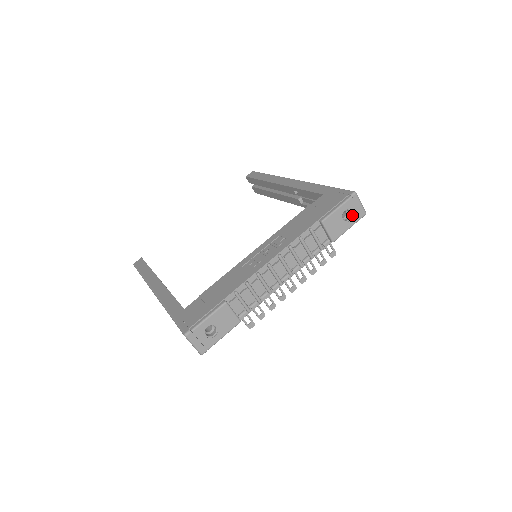
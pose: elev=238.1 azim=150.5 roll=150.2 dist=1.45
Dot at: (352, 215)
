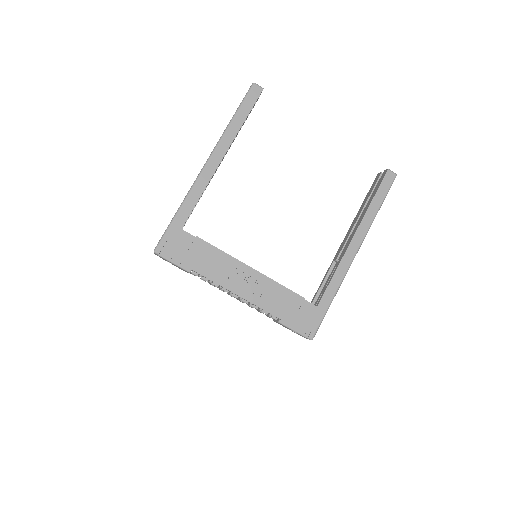
Dot at: occluded
